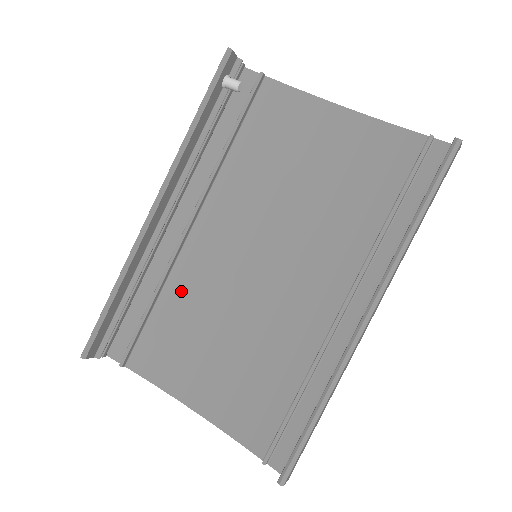
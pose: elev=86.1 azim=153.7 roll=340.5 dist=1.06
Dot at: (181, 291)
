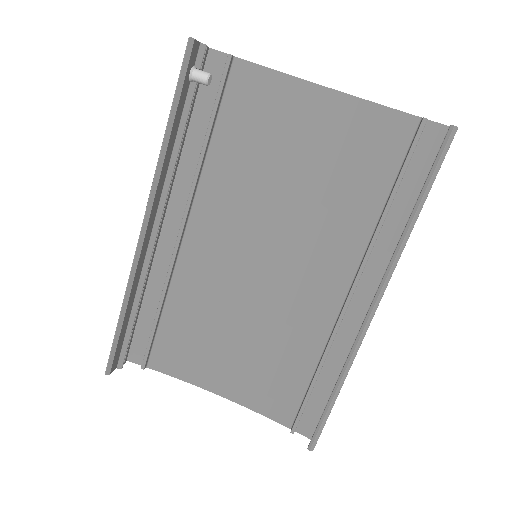
Dot at: (186, 295)
